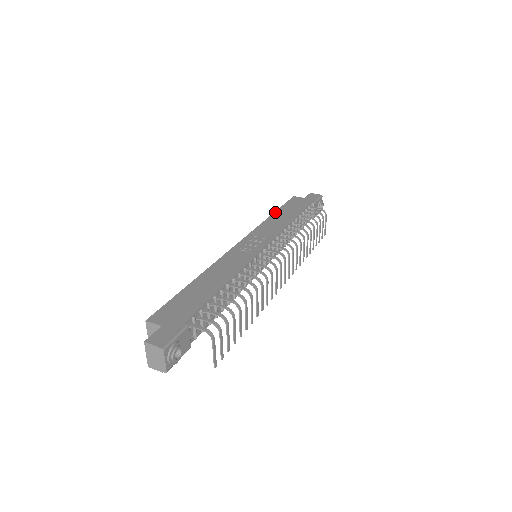
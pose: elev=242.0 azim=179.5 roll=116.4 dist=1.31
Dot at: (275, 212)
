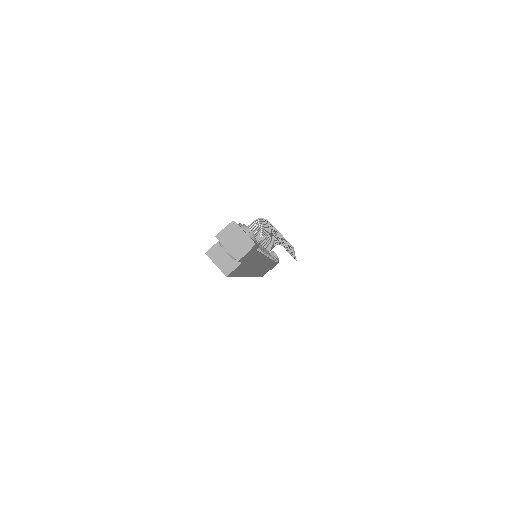
Dot at: occluded
